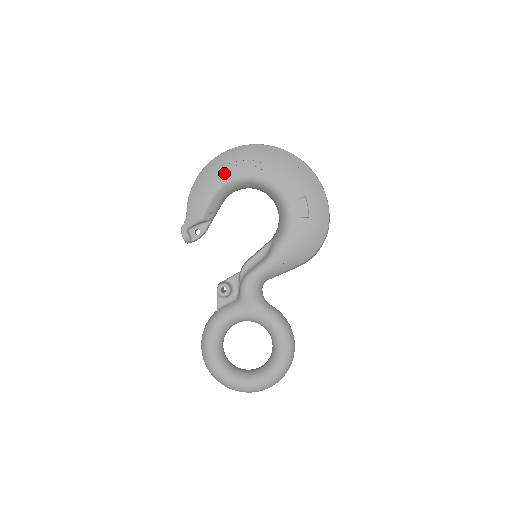
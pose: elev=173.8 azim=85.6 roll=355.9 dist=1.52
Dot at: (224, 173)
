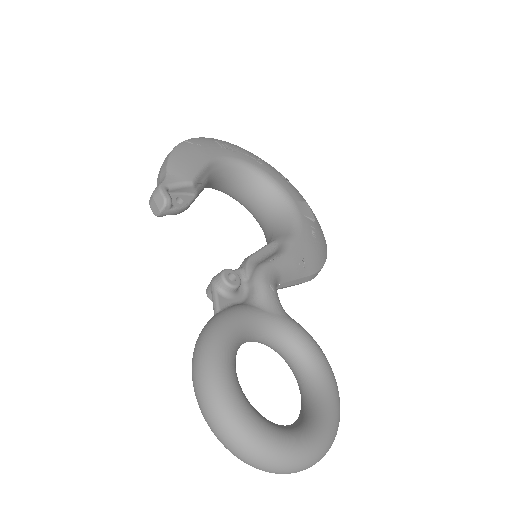
Dot at: (218, 149)
